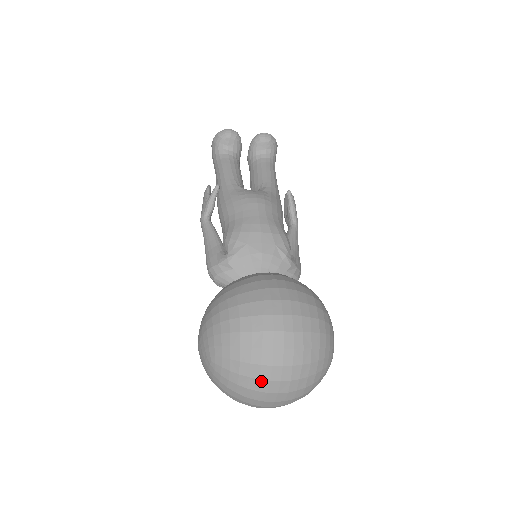
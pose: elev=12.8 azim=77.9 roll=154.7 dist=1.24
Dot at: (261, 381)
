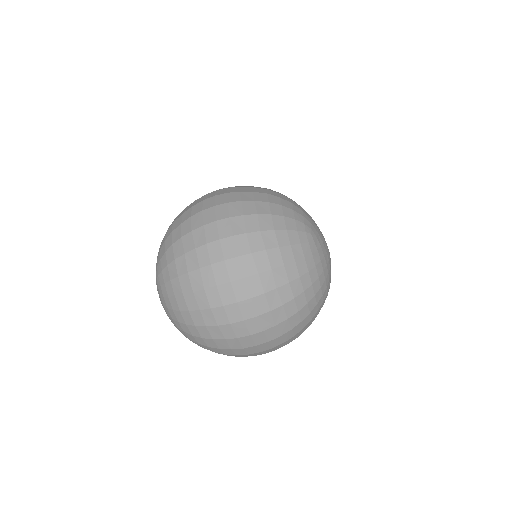
Dot at: (197, 250)
